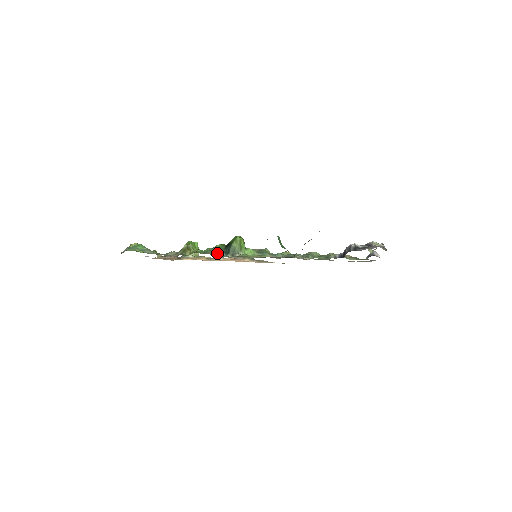
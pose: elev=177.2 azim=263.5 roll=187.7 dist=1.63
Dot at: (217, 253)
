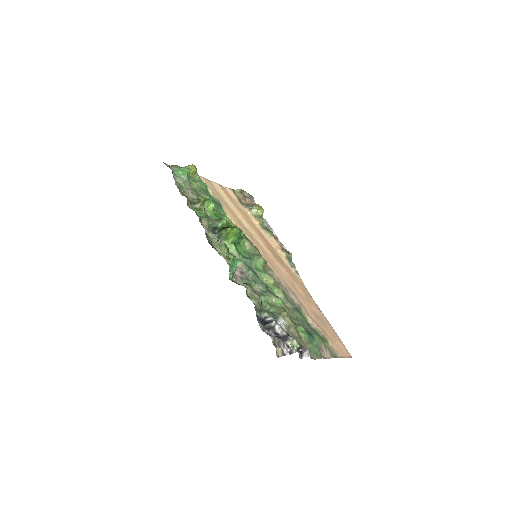
Dot at: (215, 225)
